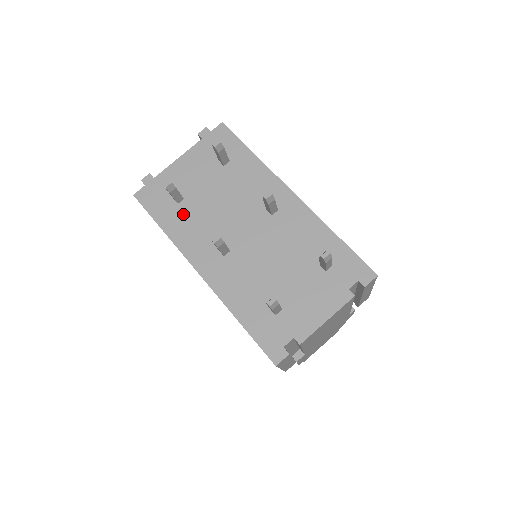
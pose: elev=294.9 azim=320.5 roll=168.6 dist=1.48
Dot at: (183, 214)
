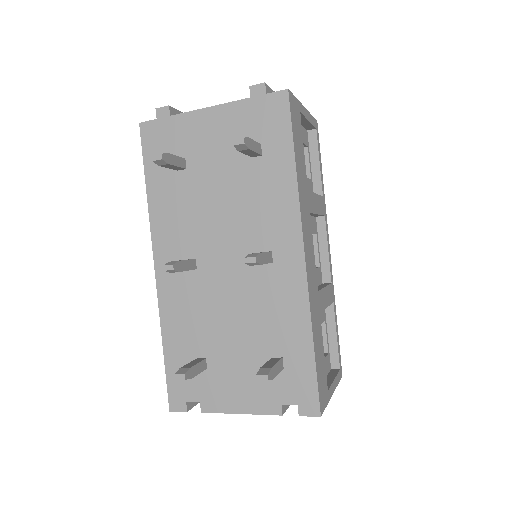
Dot at: (175, 188)
